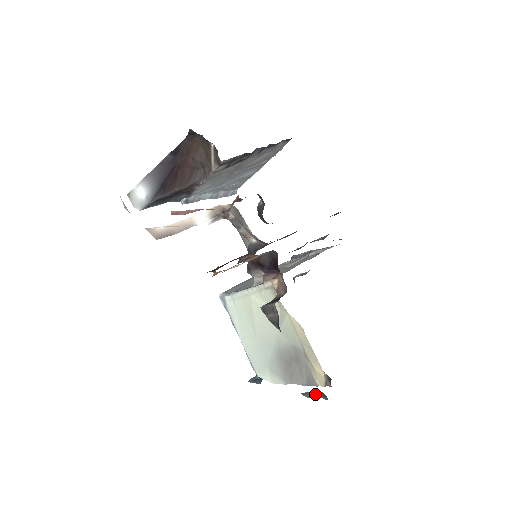
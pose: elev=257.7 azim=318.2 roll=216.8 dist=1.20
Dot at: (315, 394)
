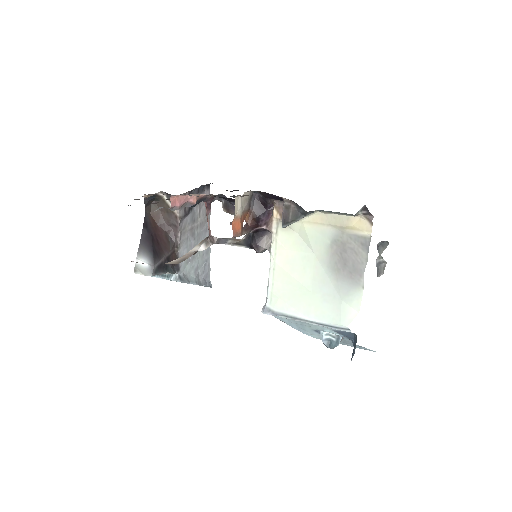
Dot at: (380, 254)
